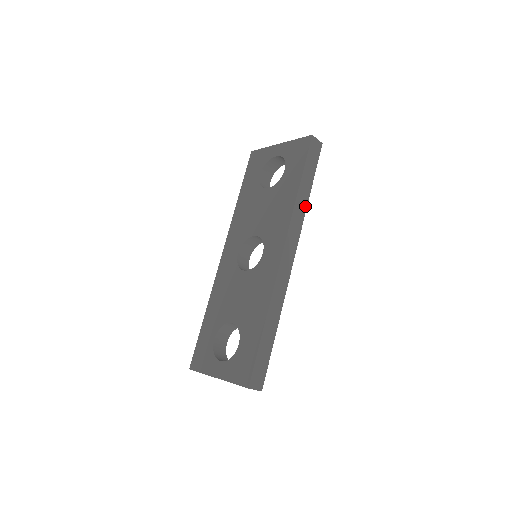
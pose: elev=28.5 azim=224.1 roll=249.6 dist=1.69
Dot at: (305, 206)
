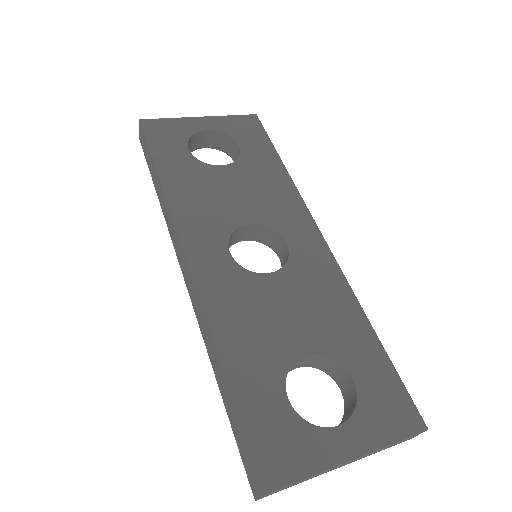
Dot at: occluded
